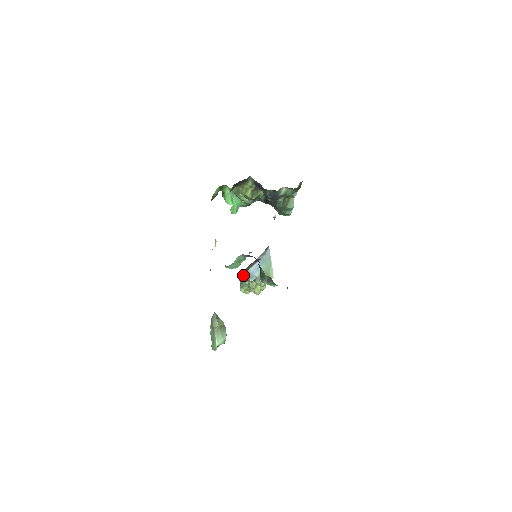
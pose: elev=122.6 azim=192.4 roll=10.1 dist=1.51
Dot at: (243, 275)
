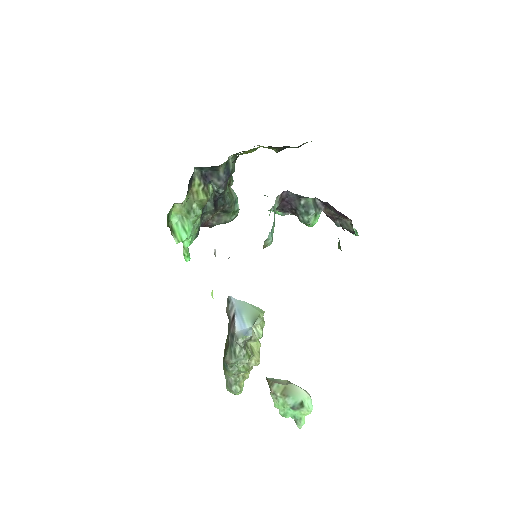
Dot at: (234, 349)
